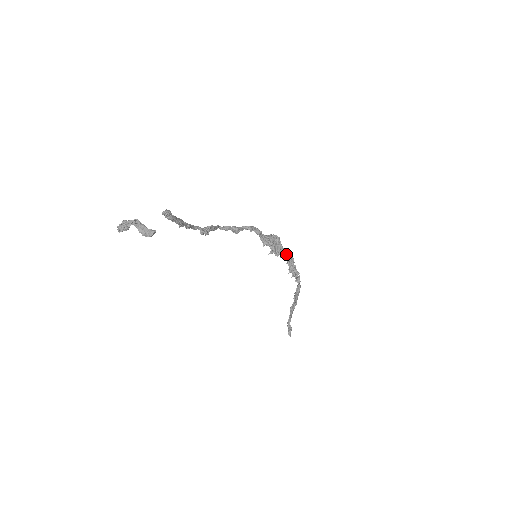
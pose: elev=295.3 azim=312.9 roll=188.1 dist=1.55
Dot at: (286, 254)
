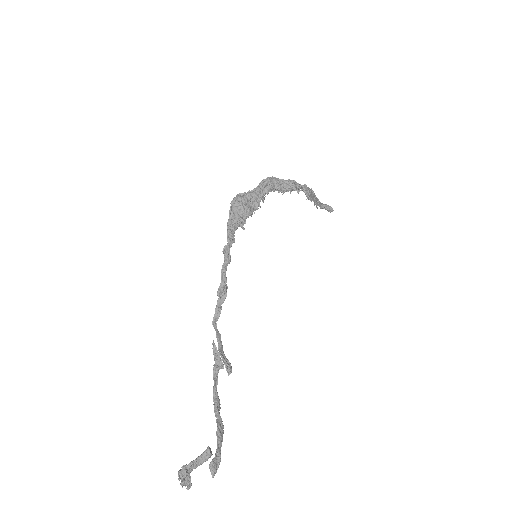
Dot at: (263, 189)
